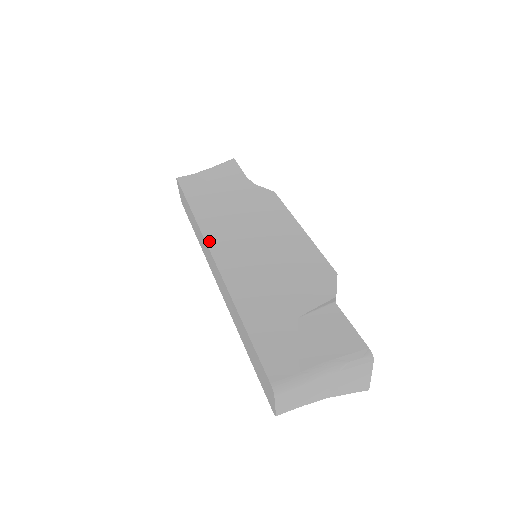
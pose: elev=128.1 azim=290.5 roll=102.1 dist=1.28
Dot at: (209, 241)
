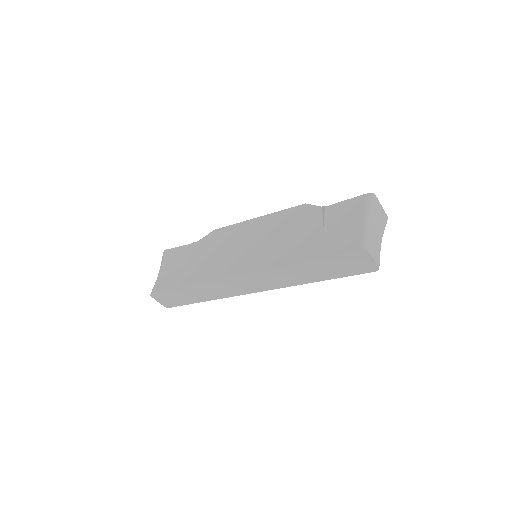
Dot at: (228, 276)
